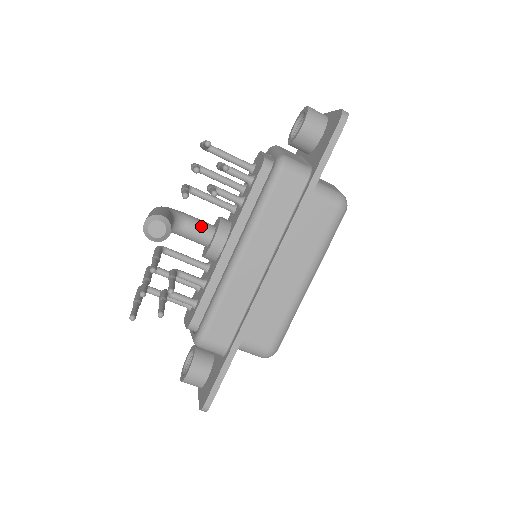
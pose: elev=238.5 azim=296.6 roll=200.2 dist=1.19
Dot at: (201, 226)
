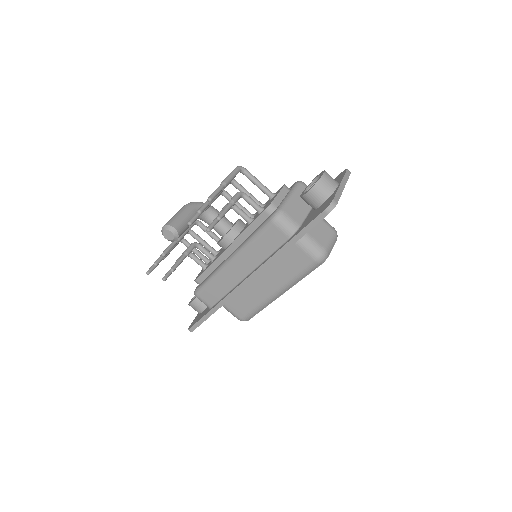
Dot at: (220, 224)
